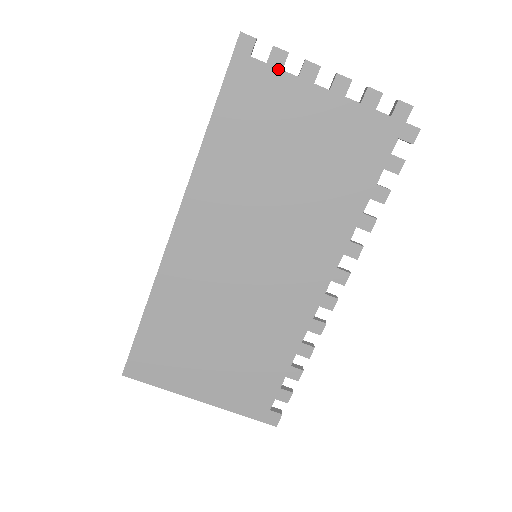
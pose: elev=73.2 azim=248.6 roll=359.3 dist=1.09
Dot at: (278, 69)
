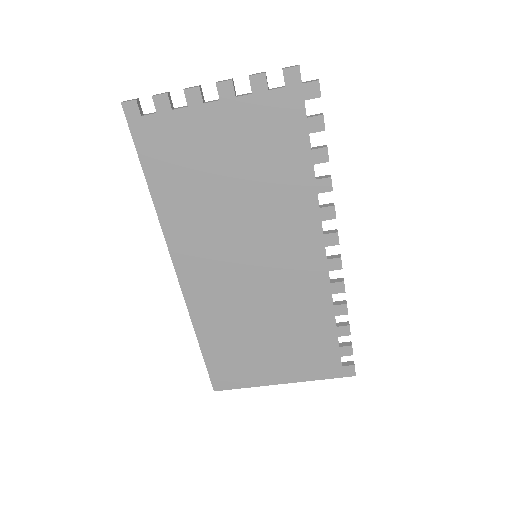
Dot at: (168, 111)
